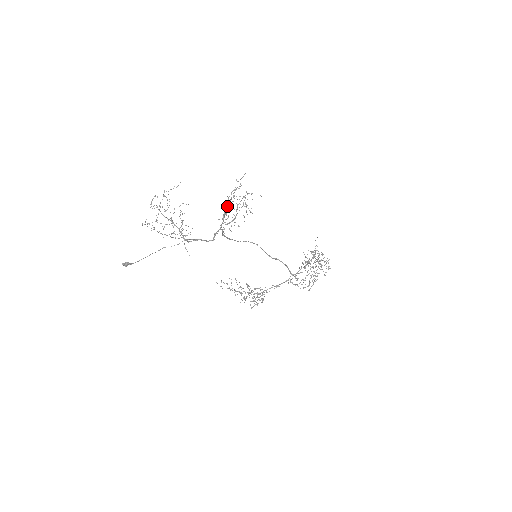
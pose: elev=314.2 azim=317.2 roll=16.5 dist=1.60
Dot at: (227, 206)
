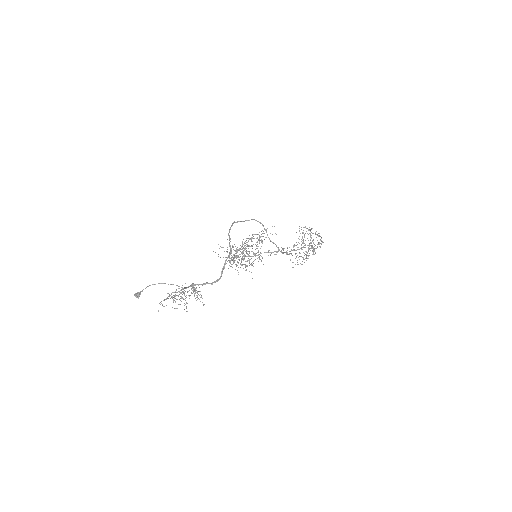
Dot at: (239, 250)
